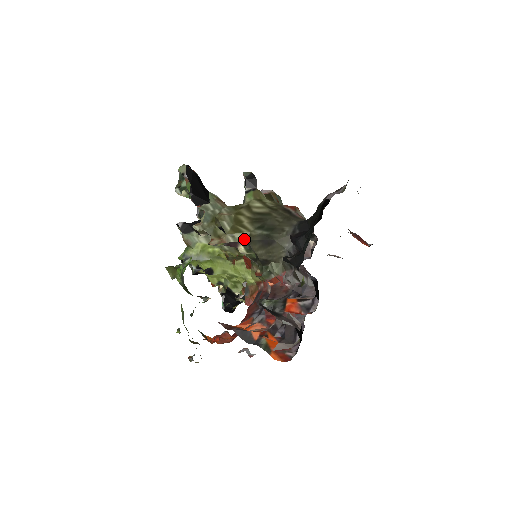
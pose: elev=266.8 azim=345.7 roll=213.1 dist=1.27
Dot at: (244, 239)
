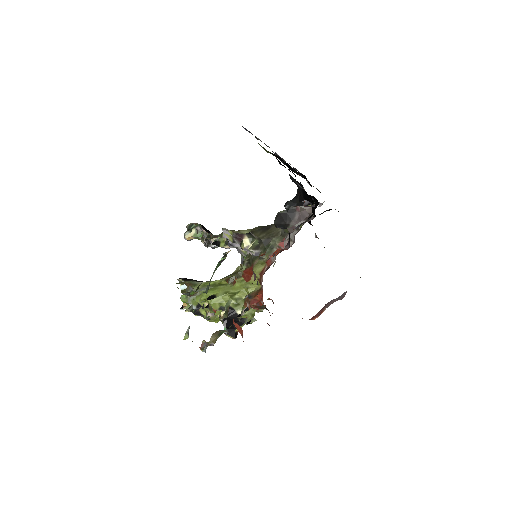
Dot at: (247, 232)
